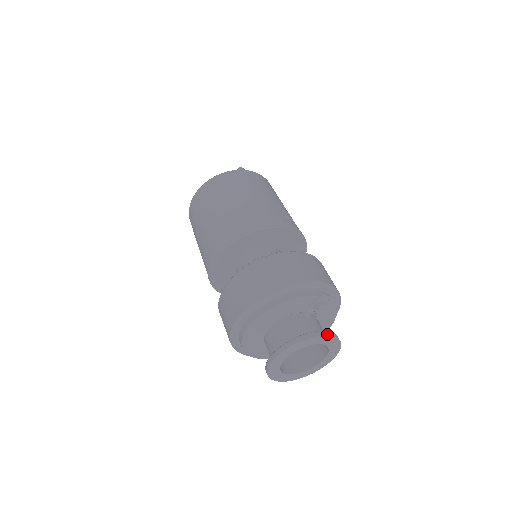
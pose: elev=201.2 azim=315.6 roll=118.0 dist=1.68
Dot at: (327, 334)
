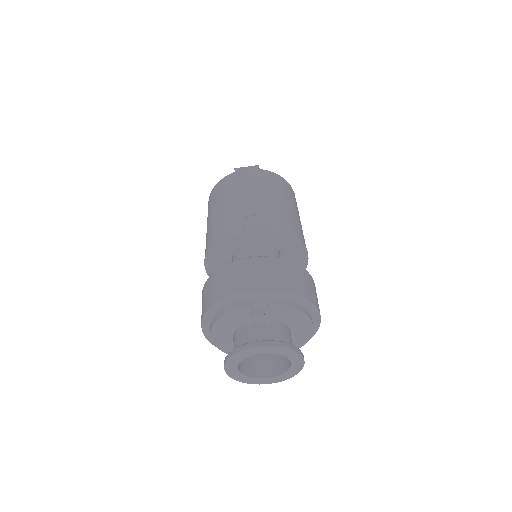
Dot at: (252, 346)
